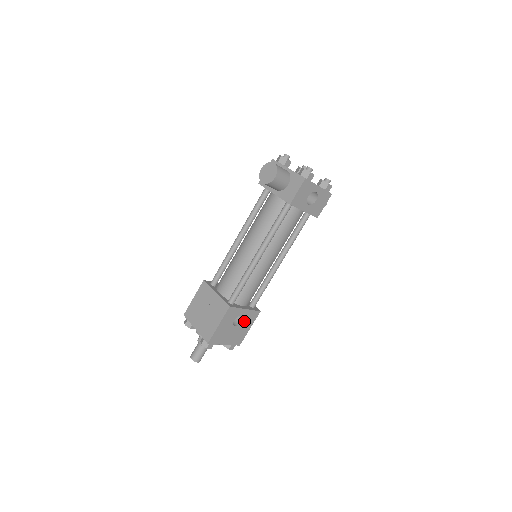
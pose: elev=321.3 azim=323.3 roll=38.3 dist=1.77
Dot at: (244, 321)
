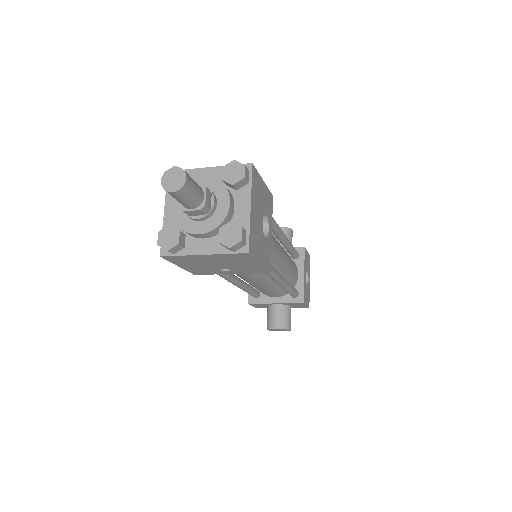
Dot at: (264, 240)
